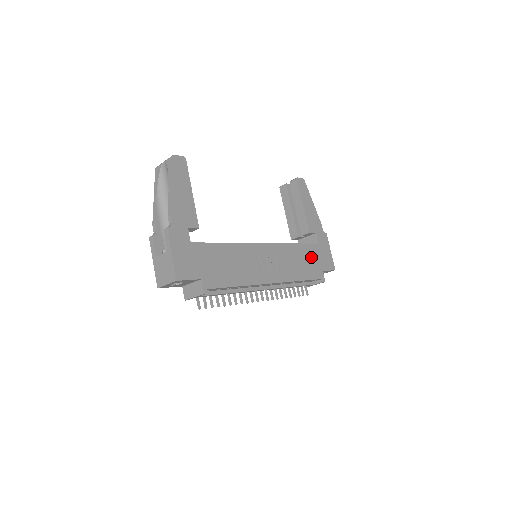
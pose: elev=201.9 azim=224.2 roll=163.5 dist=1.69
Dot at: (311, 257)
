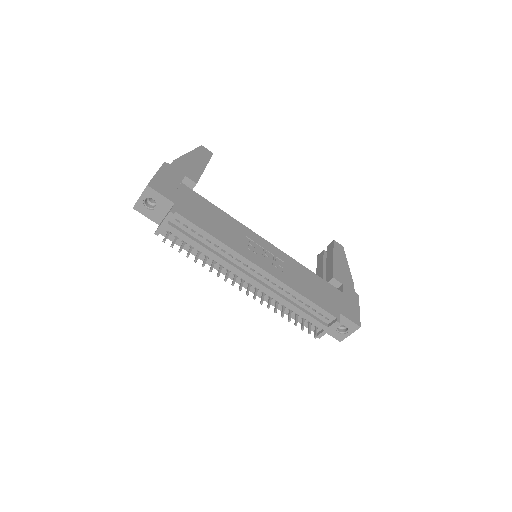
Dot at: (327, 292)
